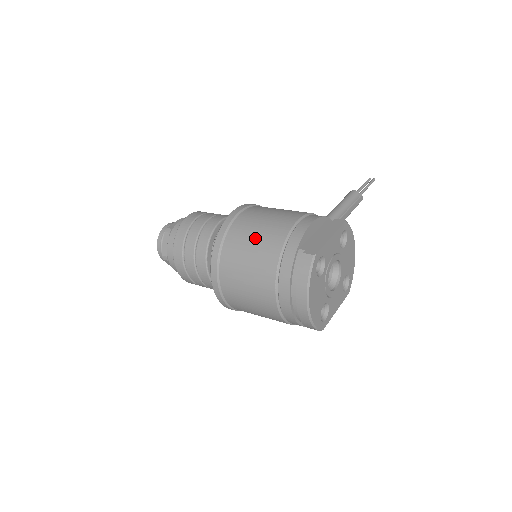
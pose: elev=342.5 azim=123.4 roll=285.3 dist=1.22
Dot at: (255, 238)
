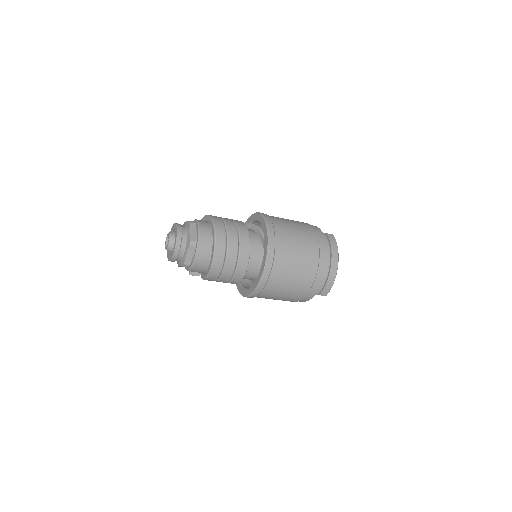
Dot at: (293, 223)
